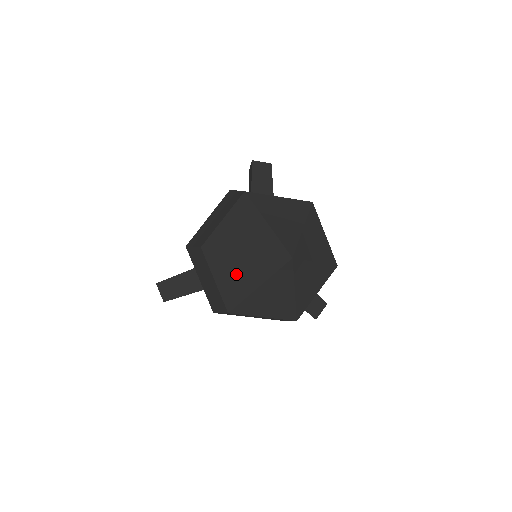
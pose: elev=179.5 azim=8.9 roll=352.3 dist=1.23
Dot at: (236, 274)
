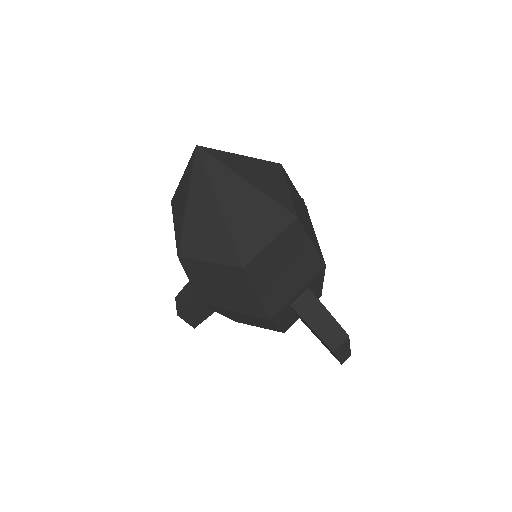
Dot at: (180, 204)
